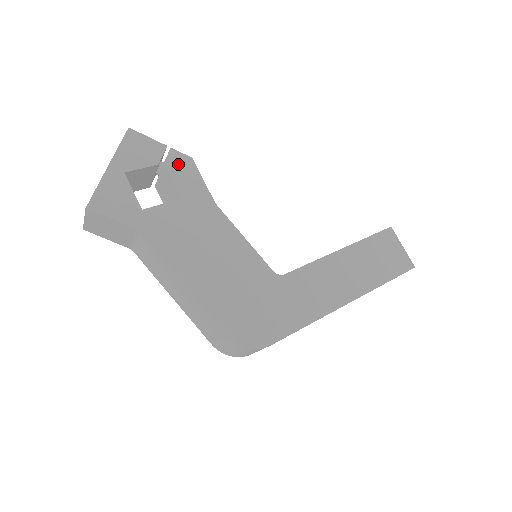
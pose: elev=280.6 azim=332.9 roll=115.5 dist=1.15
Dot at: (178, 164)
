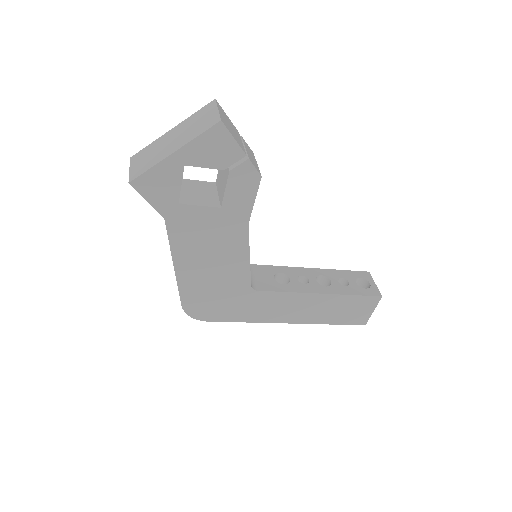
Dot at: (243, 177)
